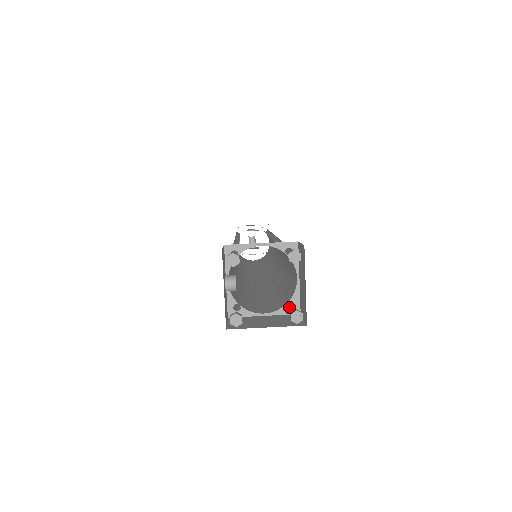
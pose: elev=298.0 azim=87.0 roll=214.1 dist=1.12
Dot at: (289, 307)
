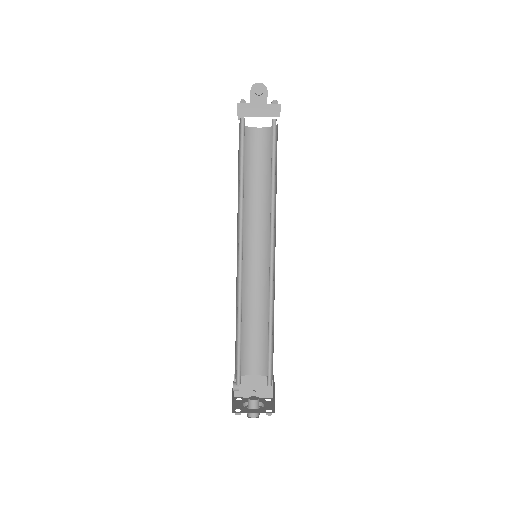
Dot at: occluded
